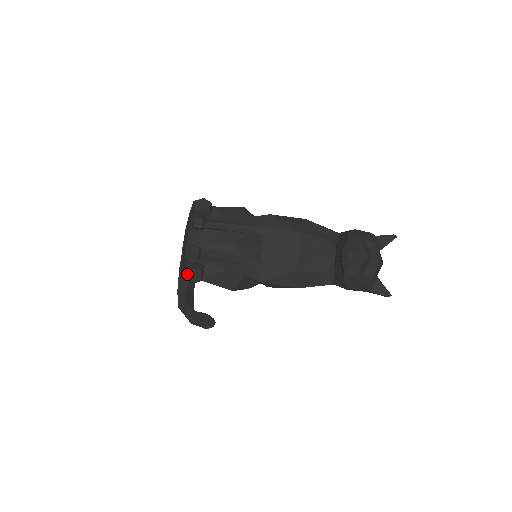
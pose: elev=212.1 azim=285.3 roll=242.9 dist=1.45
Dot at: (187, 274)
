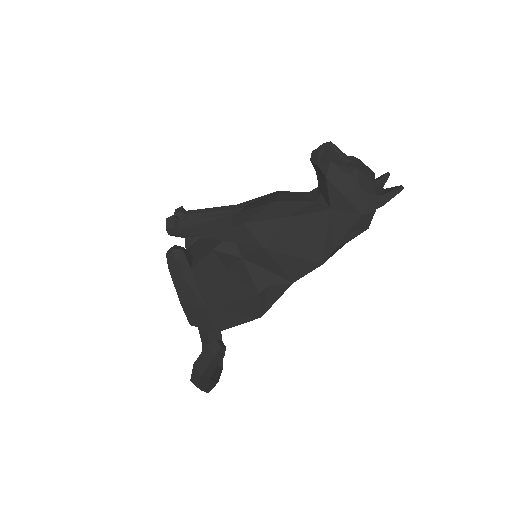
Dot at: (169, 250)
